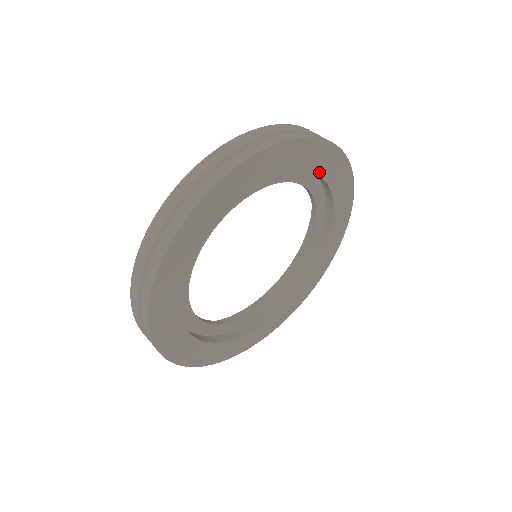
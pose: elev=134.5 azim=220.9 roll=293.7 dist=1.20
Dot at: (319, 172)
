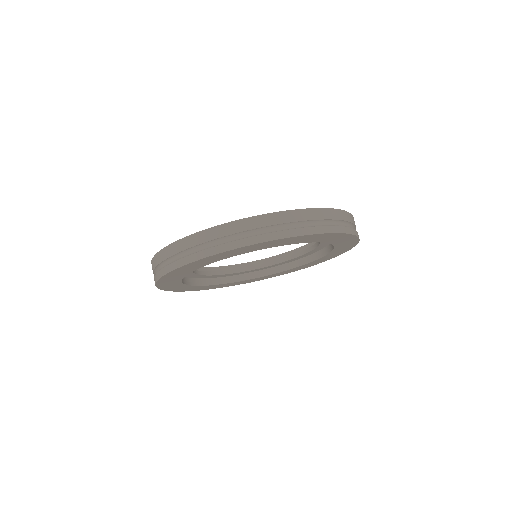
Dot at: (336, 248)
